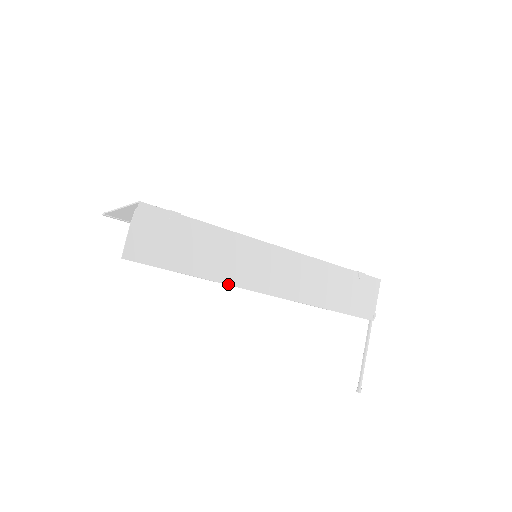
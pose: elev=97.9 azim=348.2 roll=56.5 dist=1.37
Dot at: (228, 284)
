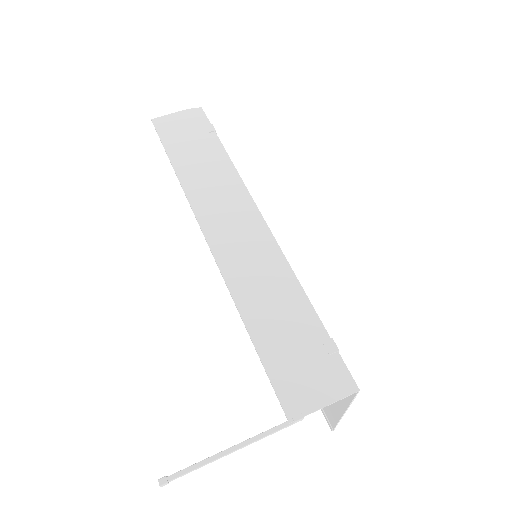
Dot at: (186, 194)
